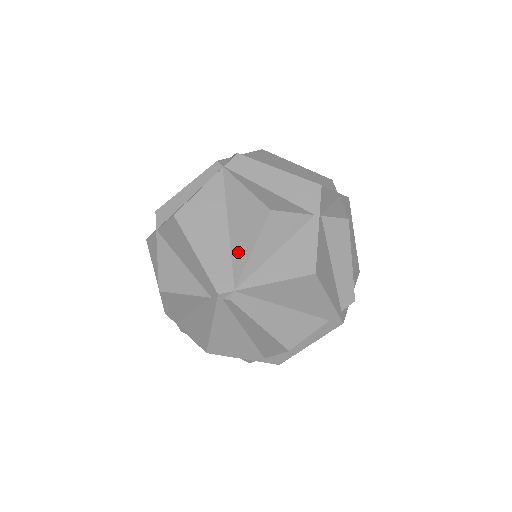
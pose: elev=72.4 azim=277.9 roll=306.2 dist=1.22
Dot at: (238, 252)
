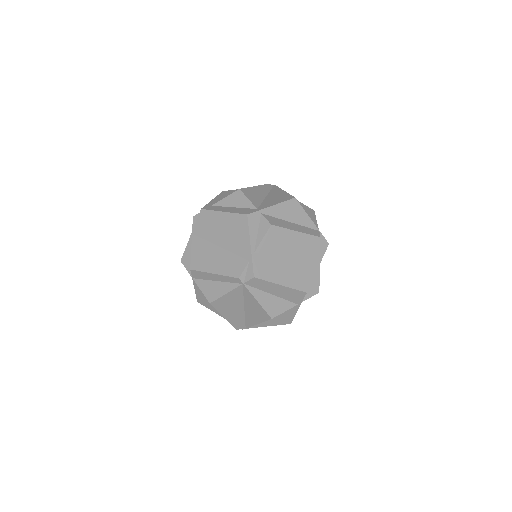
Dot at: (249, 320)
